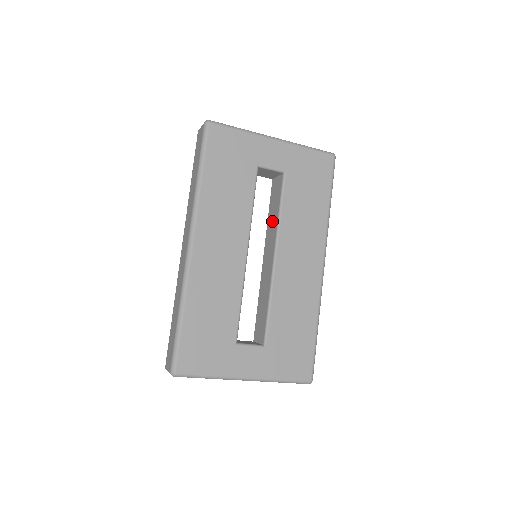
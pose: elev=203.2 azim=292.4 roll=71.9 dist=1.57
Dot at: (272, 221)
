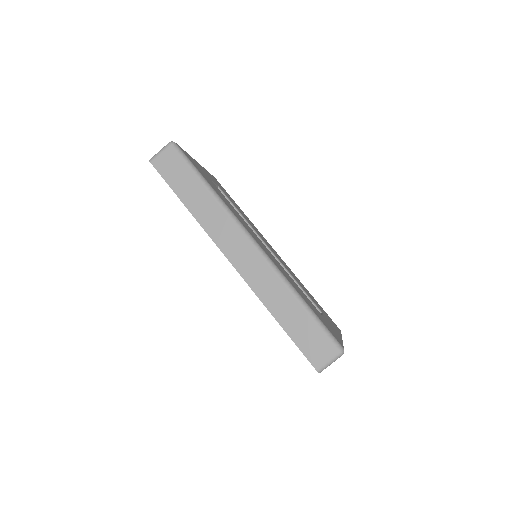
Dot at: occluded
